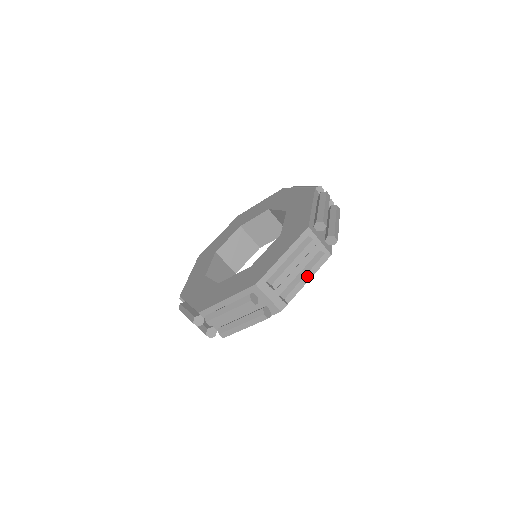
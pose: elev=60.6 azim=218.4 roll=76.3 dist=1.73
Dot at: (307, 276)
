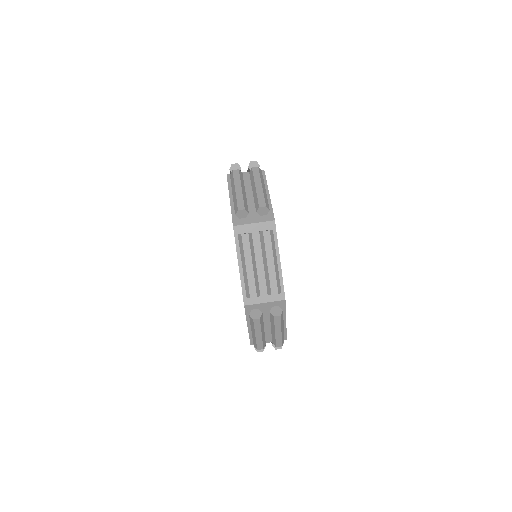
Dot at: (257, 185)
